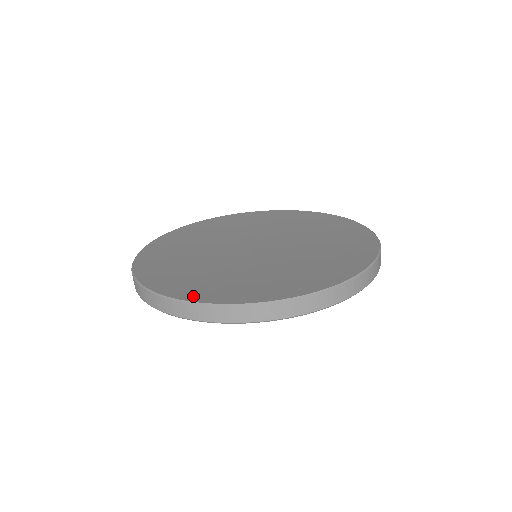
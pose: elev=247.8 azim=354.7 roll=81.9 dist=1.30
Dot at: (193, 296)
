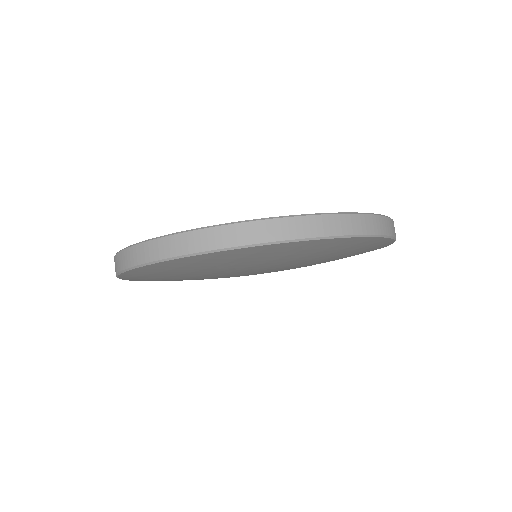
Dot at: occluded
